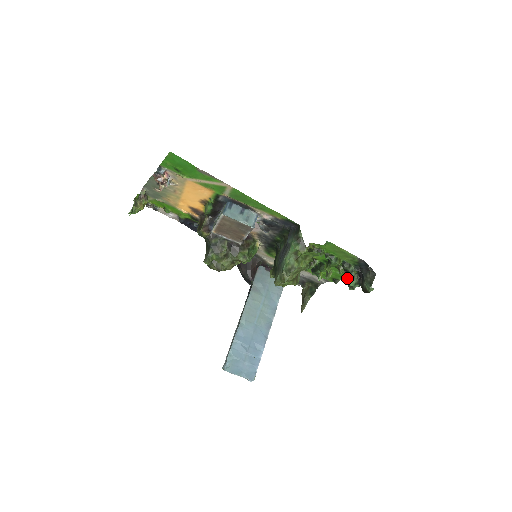
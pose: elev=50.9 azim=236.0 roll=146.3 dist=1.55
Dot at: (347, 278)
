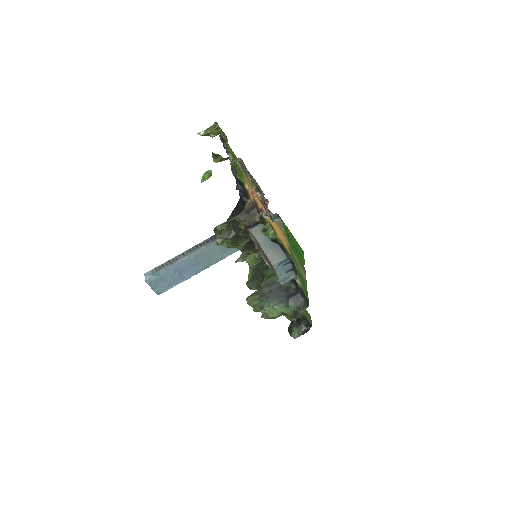
Dot at: occluded
